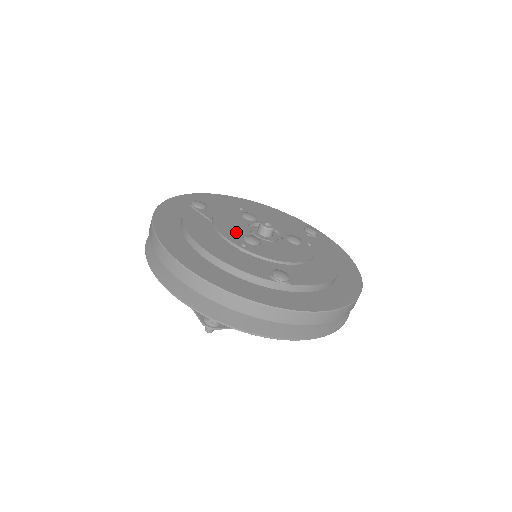
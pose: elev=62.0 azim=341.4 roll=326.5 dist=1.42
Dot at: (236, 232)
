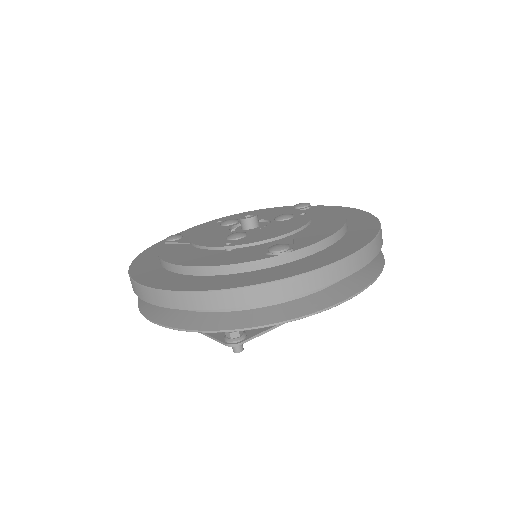
Dot at: (217, 238)
